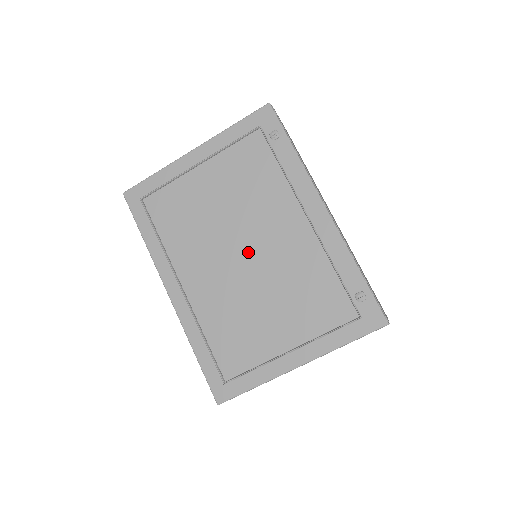
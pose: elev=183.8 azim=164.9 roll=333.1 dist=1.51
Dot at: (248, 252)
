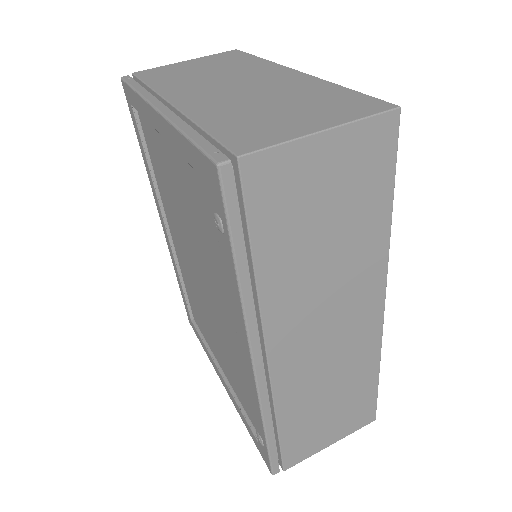
Dot at: (203, 281)
